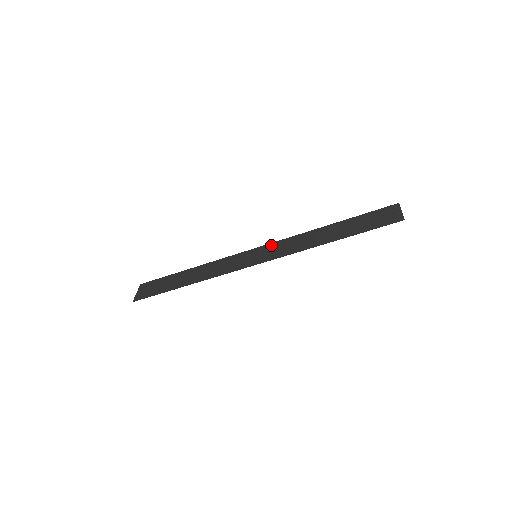
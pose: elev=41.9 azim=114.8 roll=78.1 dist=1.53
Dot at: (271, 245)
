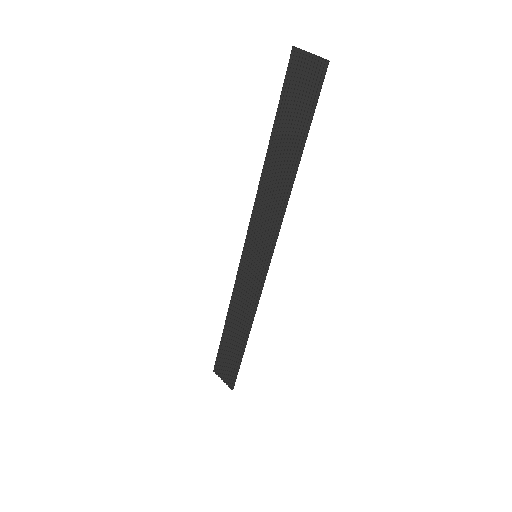
Dot at: (251, 232)
